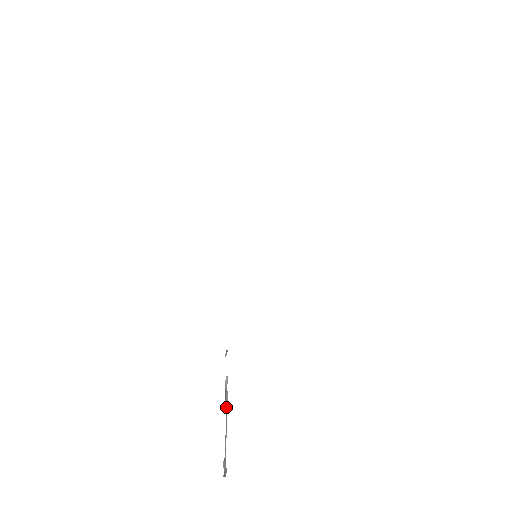
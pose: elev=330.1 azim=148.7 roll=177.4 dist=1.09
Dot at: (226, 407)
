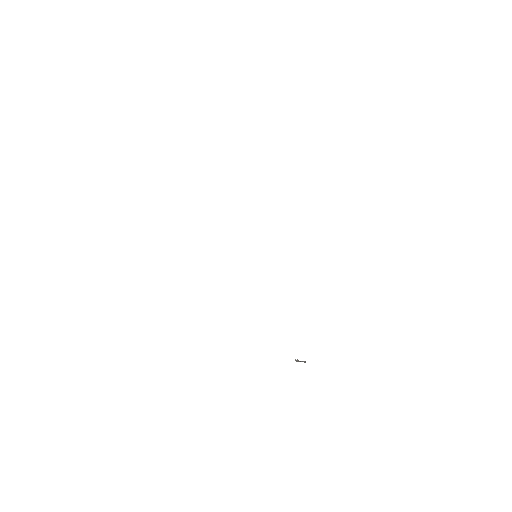
Dot at: (298, 361)
